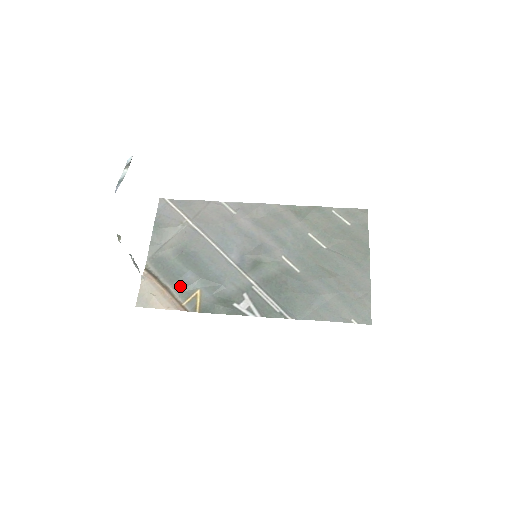
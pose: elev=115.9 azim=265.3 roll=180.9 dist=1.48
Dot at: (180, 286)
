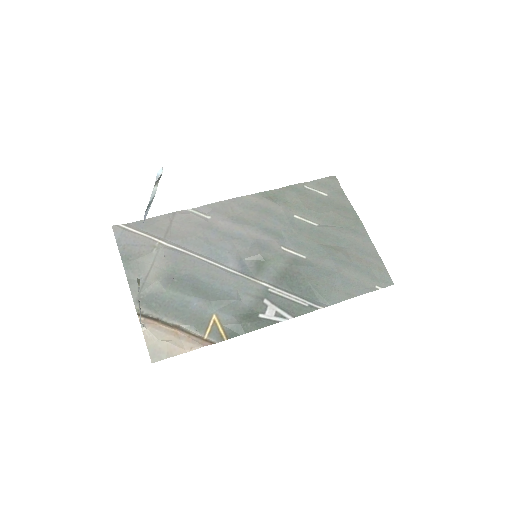
Dot at: (191, 319)
